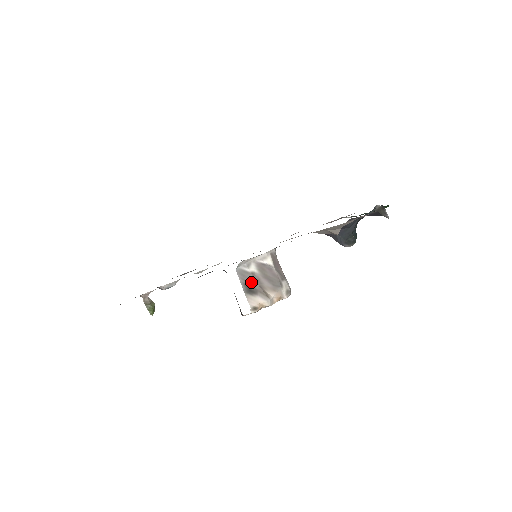
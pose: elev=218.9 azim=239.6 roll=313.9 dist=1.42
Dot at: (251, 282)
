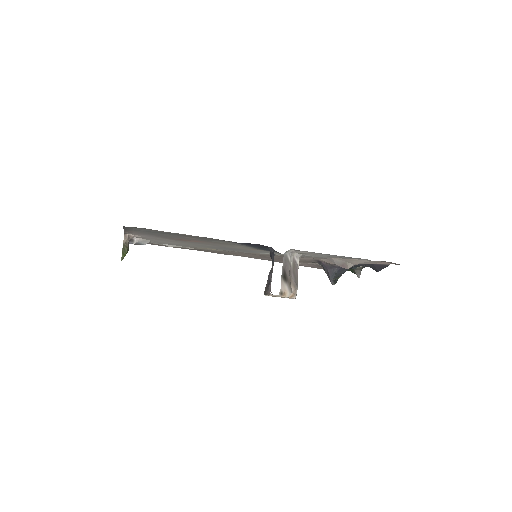
Dot at: (287, 270)
